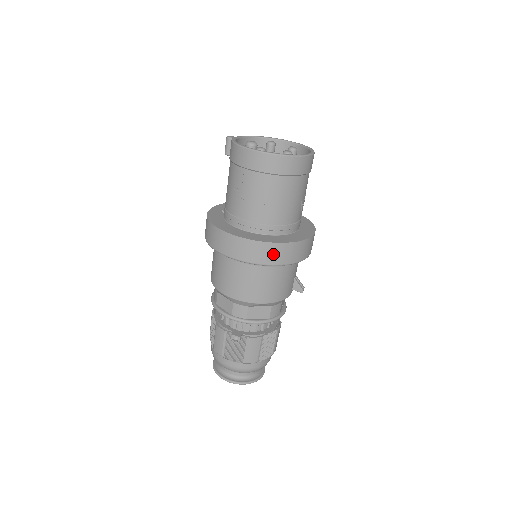
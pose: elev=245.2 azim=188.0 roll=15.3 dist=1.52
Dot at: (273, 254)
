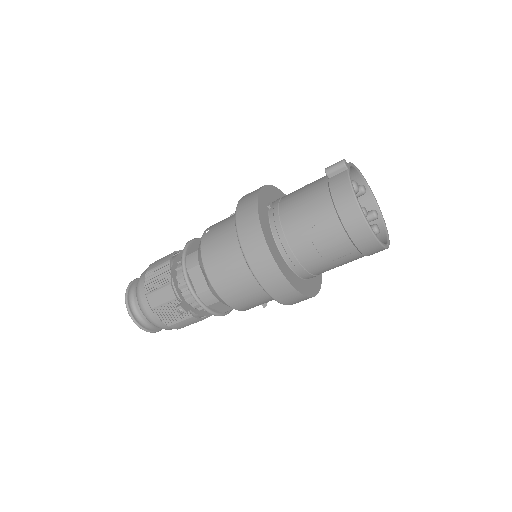
Dot at: (290, 298)
